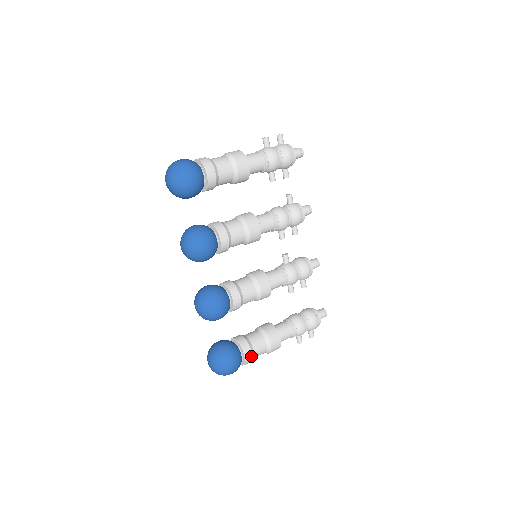
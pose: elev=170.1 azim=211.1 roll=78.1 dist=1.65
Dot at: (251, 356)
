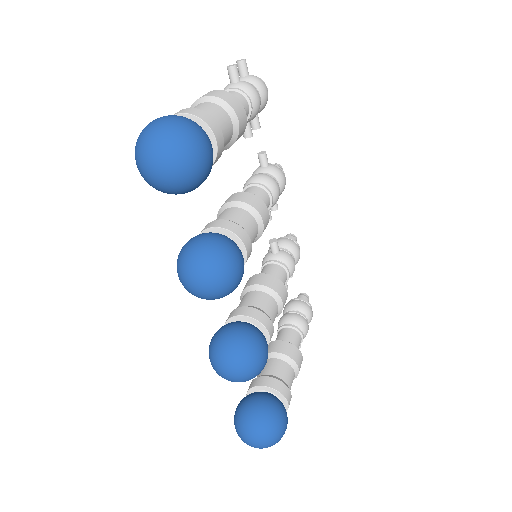
Dot at: (291, 397)
